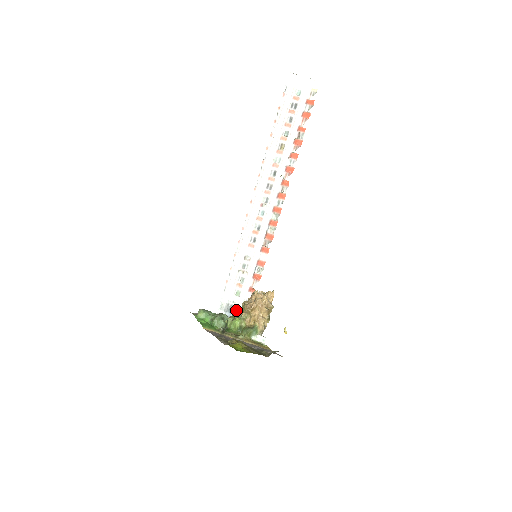
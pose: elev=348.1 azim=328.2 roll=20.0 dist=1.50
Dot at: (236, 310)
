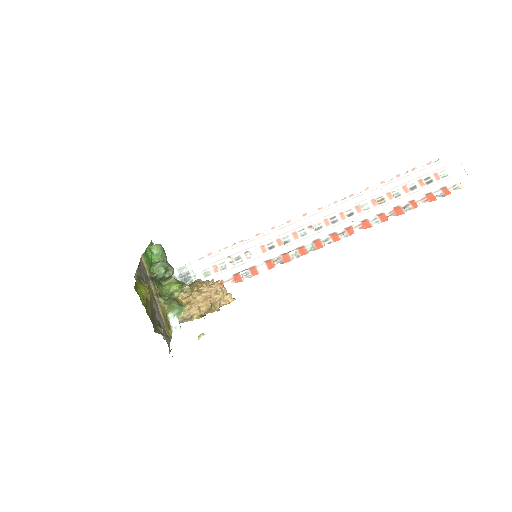
Dot at: occluded
